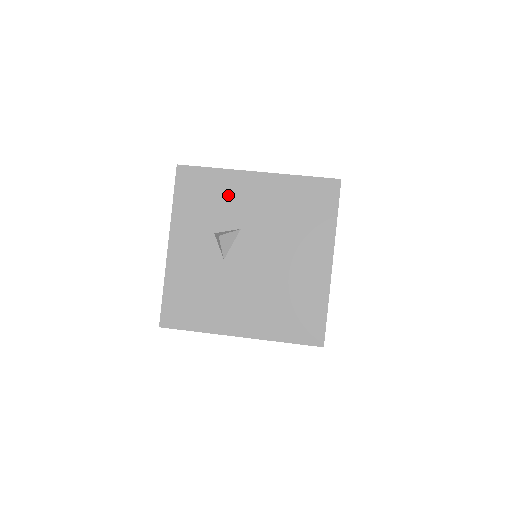
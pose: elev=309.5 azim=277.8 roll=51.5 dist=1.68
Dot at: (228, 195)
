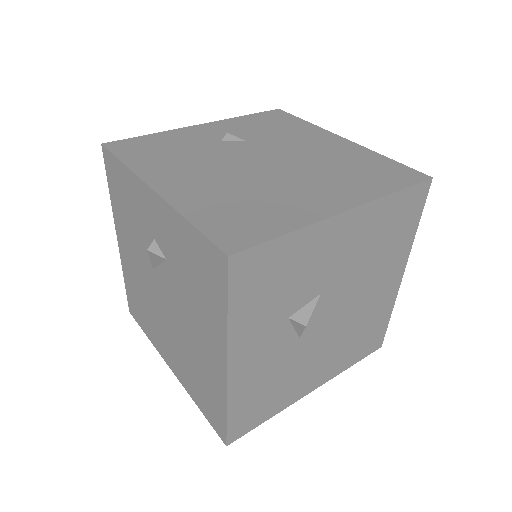
Dot at: (307, 262)
